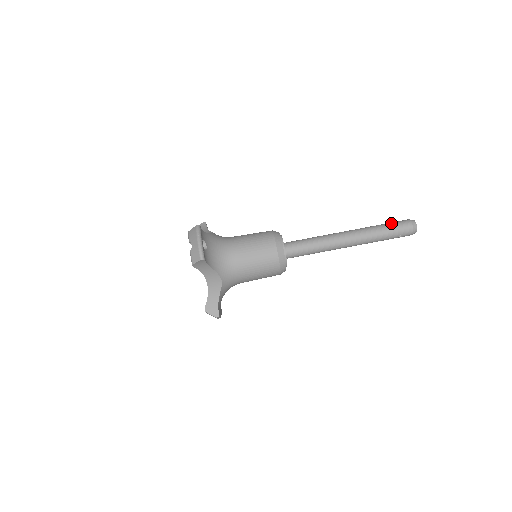
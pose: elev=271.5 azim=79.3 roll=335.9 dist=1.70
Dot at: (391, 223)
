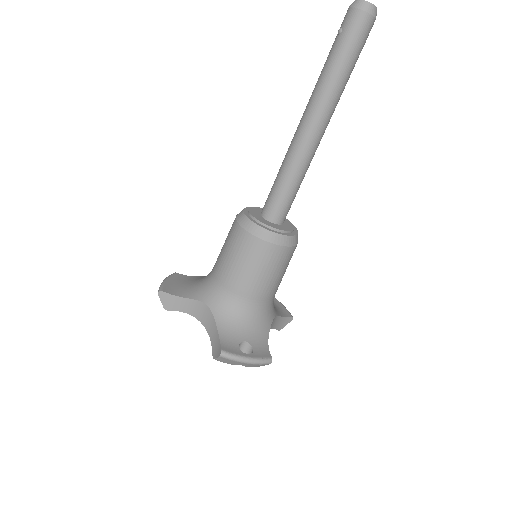
Dot at: (344, 46)
